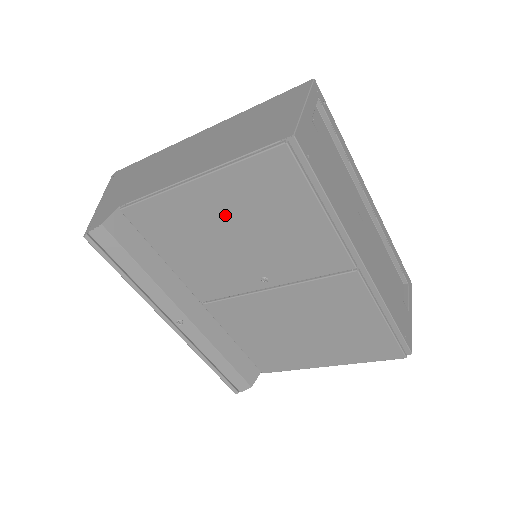
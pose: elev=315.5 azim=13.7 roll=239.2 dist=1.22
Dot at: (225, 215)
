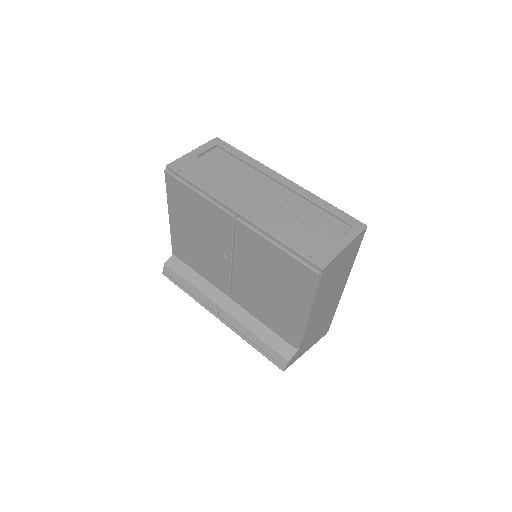
Dot at: (187, 226)
